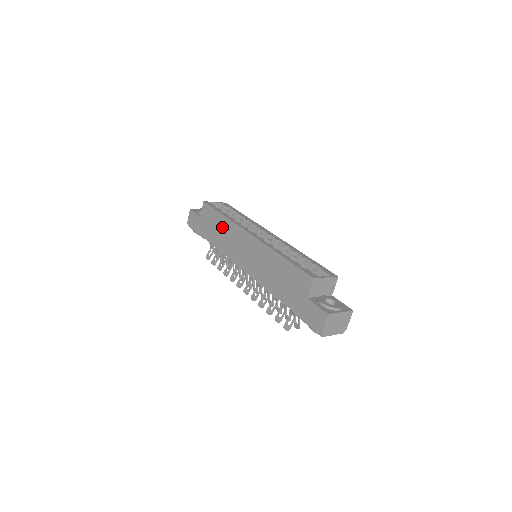
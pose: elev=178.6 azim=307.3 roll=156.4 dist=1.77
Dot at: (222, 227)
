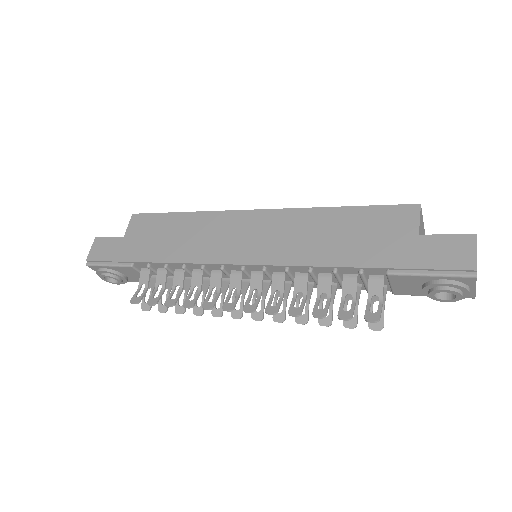
Dot at: (184, 228)
